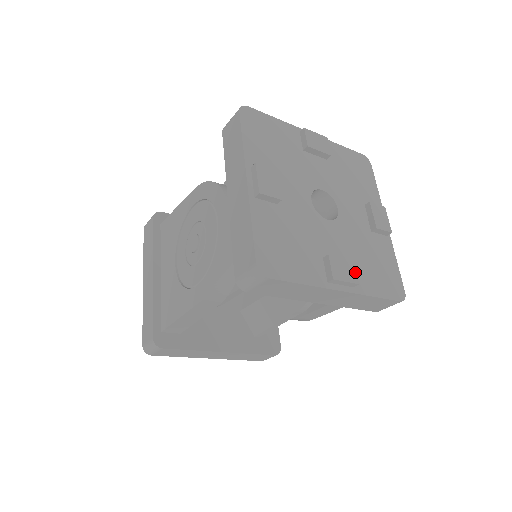
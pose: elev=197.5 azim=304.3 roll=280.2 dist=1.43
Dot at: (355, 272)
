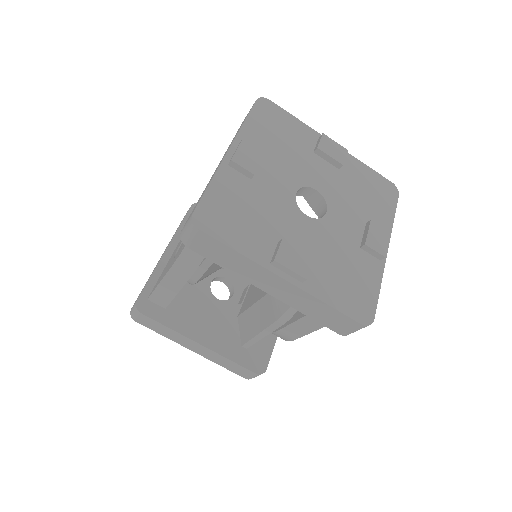
Dot at: (308, 267)
